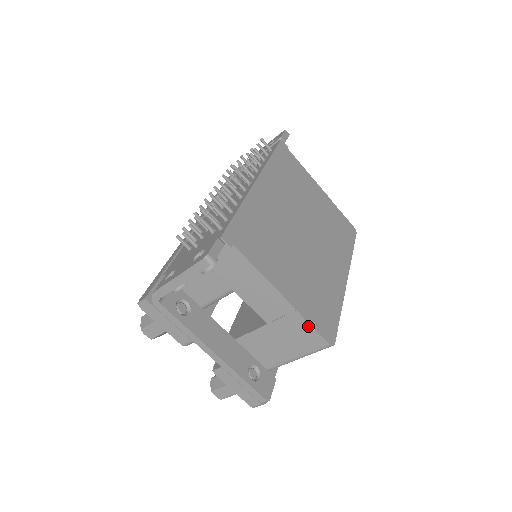
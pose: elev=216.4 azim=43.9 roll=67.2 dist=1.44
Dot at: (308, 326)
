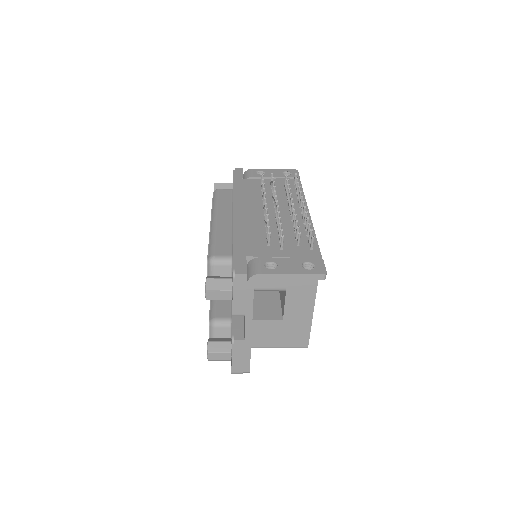
Dot at: (308, 332)
